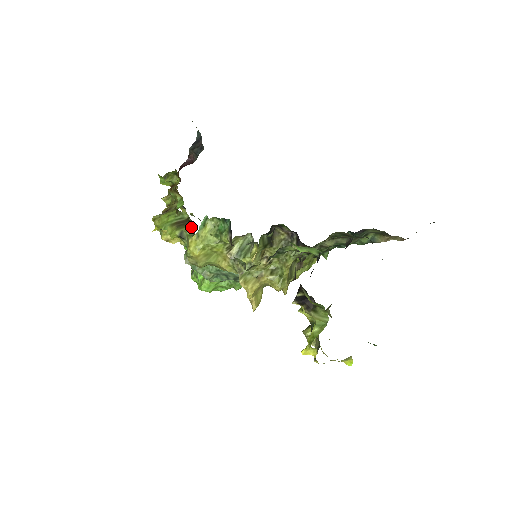
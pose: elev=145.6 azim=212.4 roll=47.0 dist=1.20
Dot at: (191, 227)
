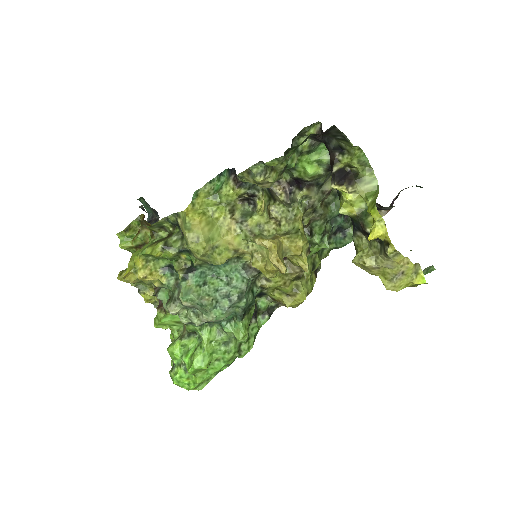
Dot at: (176, 232)
